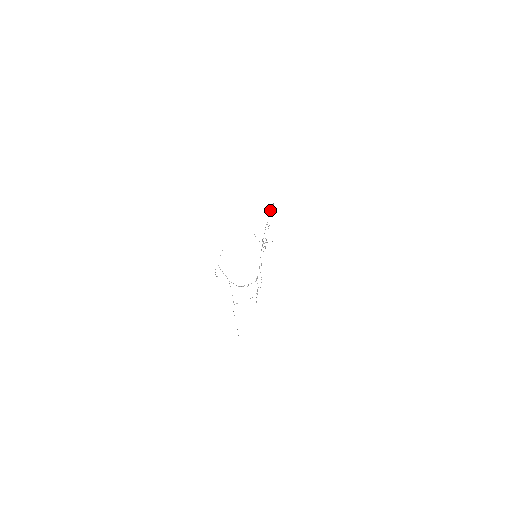
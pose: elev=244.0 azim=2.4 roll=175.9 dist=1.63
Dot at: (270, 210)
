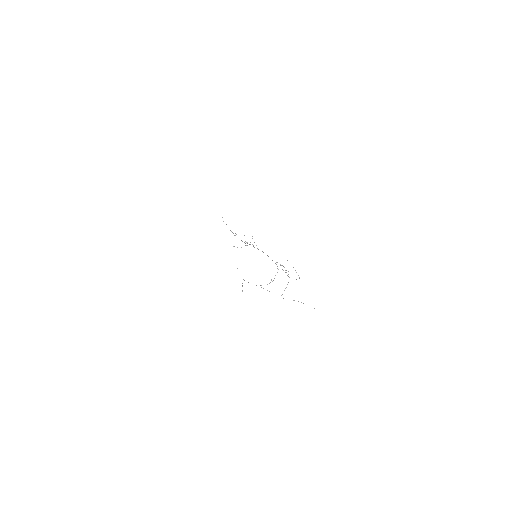
Dot at: occluded
